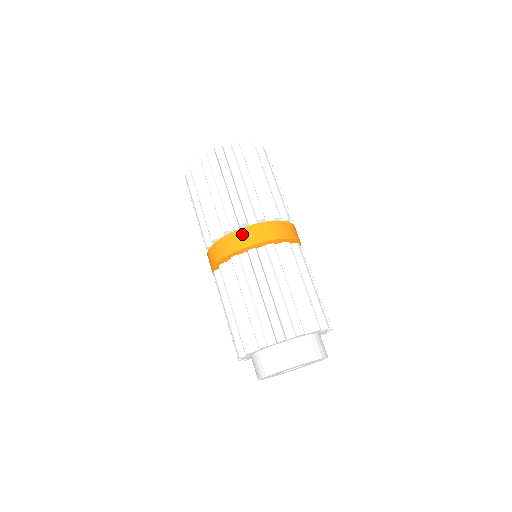
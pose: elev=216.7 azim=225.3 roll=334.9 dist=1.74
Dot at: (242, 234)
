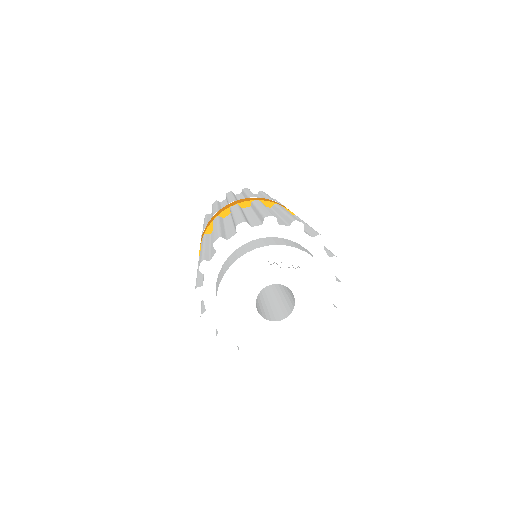
Dot at: occluded
